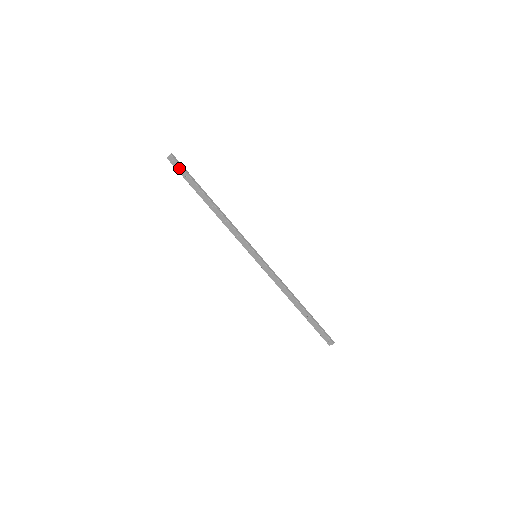
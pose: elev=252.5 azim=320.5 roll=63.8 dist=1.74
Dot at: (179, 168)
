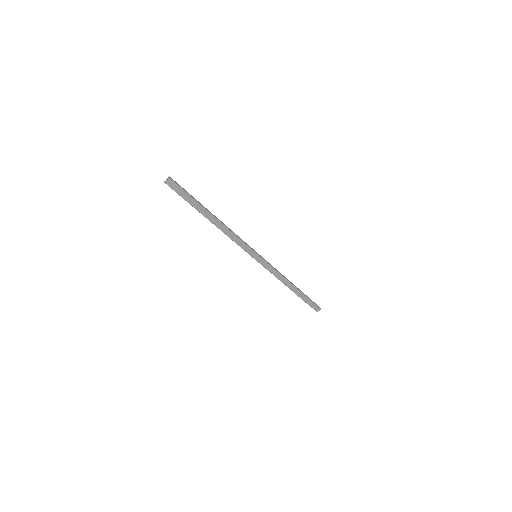
Dot at: (179, 190)
